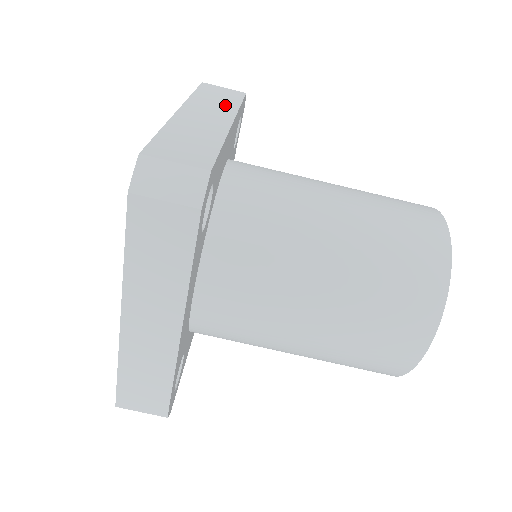
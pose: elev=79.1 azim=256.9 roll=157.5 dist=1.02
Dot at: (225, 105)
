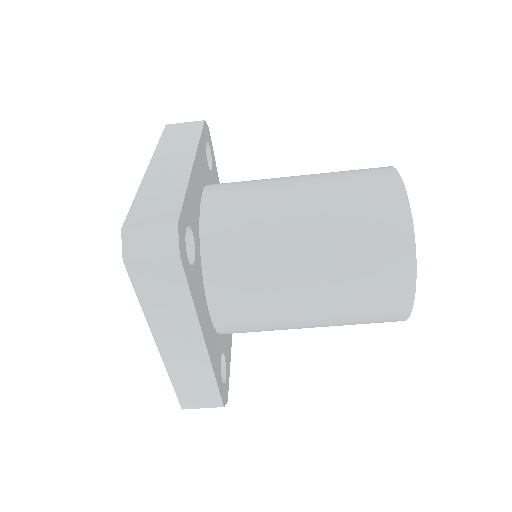
Dot at: (186, 144)
